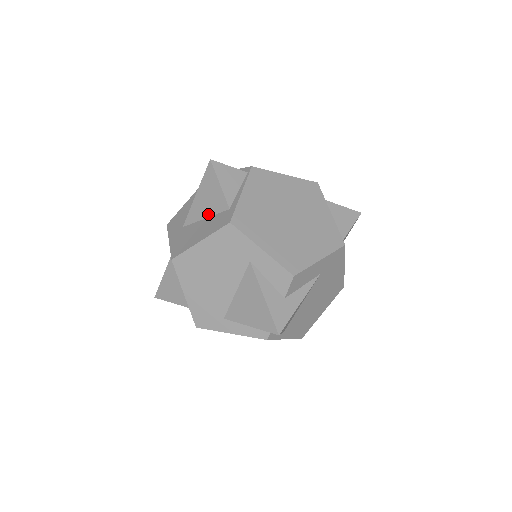
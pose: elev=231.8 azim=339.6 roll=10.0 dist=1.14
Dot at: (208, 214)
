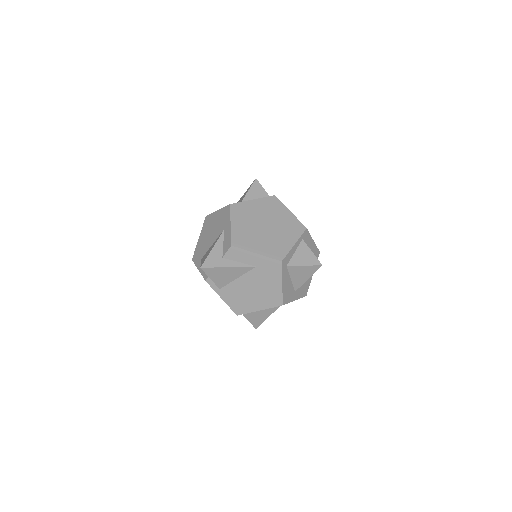
Dot at: occluded
